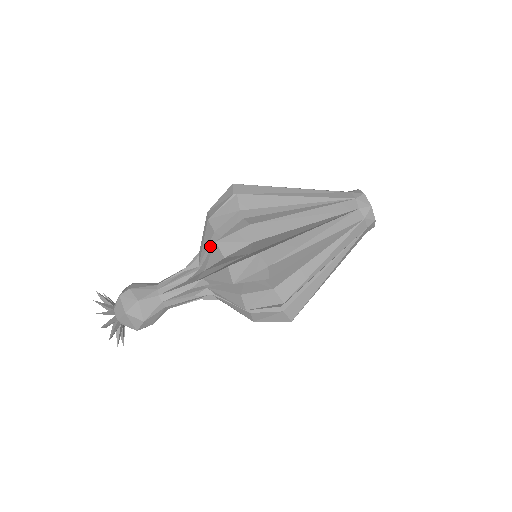
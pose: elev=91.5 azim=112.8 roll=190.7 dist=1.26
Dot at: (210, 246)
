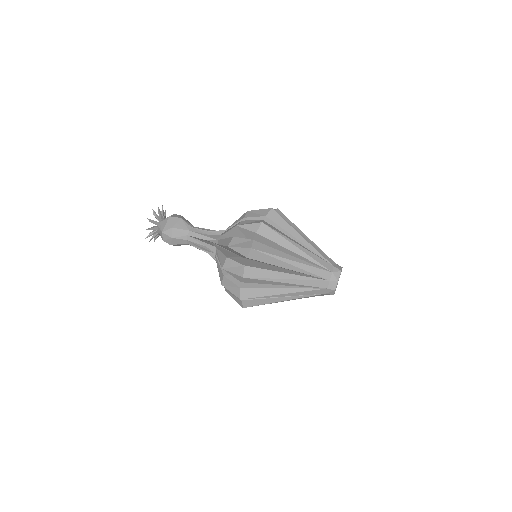
Dot at: occluded
